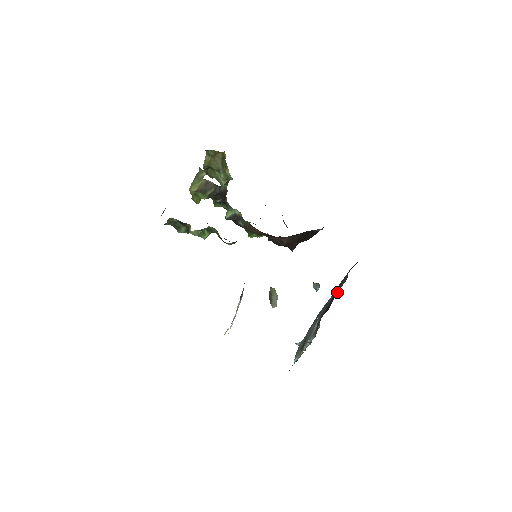
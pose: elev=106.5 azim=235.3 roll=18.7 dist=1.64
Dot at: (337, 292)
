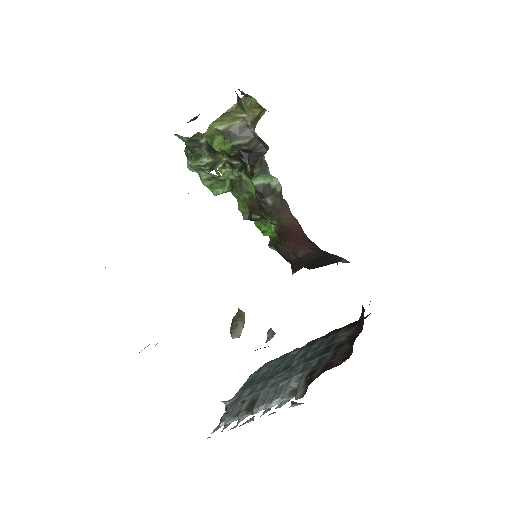
Dot at: (346, 346)
